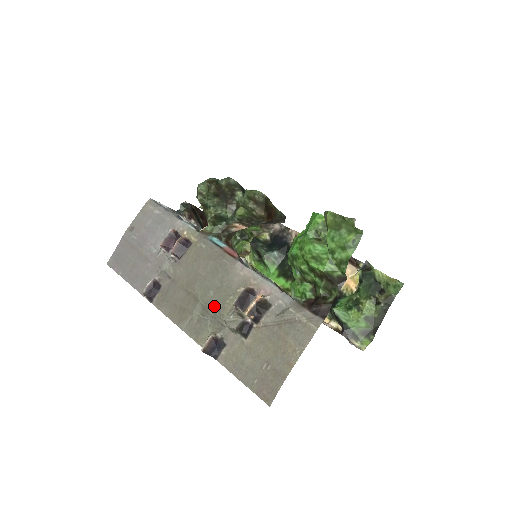
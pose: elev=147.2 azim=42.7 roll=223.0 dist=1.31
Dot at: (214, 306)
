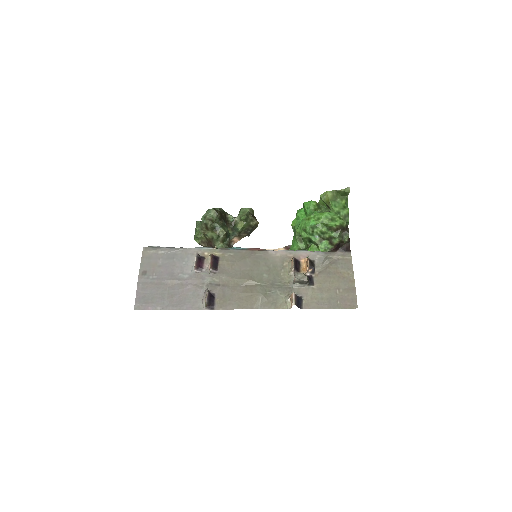
Dot at: (274, 281)
